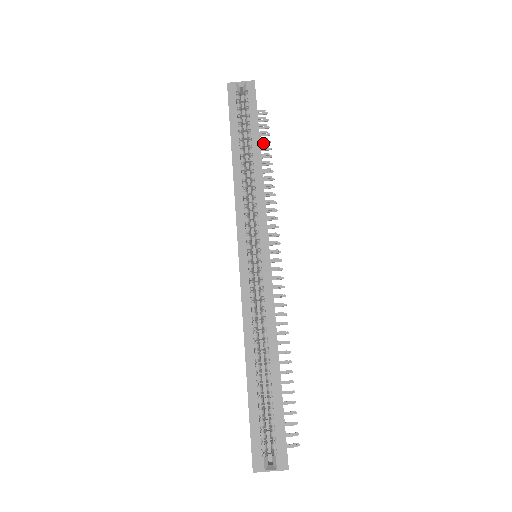
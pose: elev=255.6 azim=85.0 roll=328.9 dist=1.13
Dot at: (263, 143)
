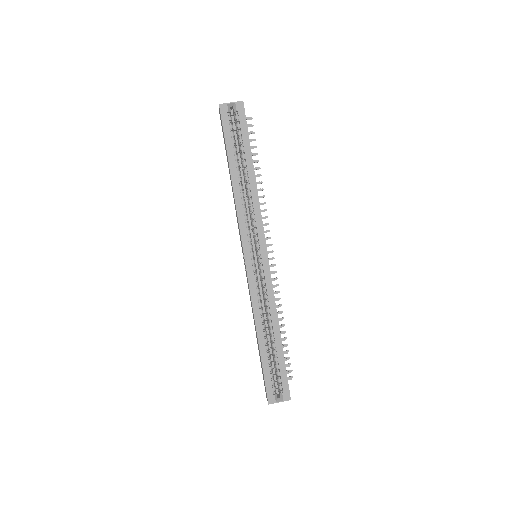
Dot at: occluded
